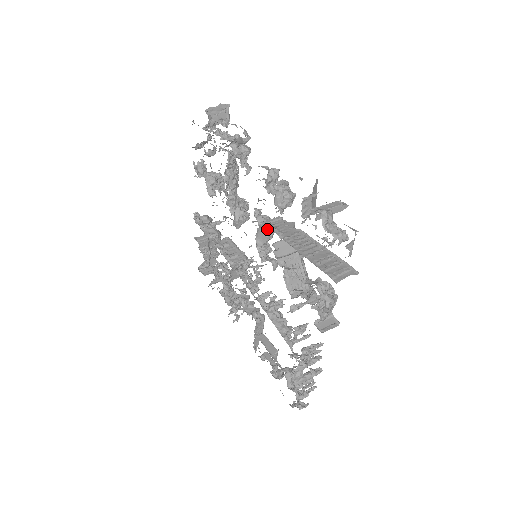
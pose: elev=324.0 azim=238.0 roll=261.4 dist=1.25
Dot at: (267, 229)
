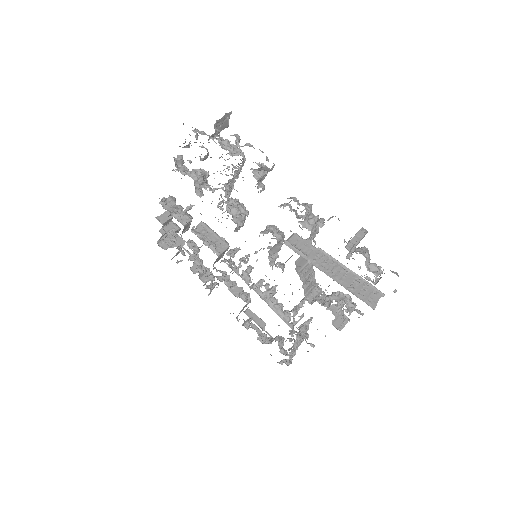
Dot at: (281, 243)
